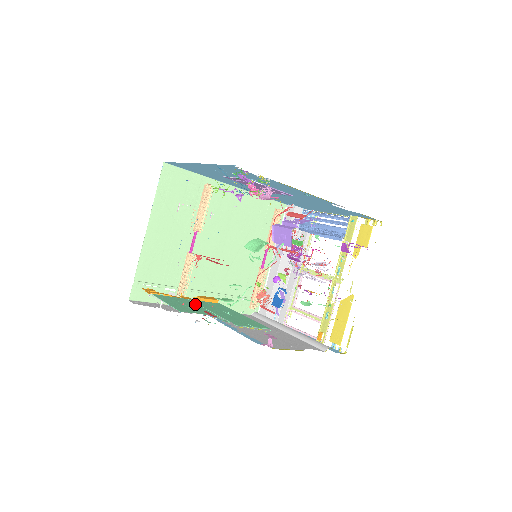
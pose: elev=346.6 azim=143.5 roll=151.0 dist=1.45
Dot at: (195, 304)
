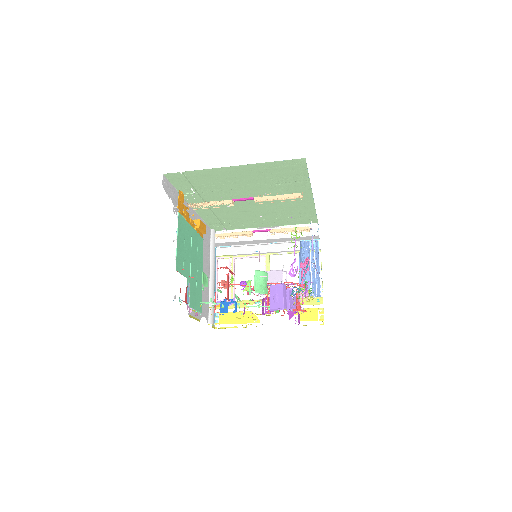
Dot at: (190, 244)
